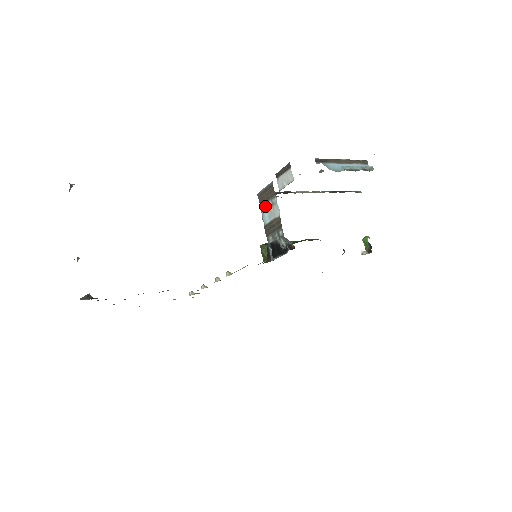
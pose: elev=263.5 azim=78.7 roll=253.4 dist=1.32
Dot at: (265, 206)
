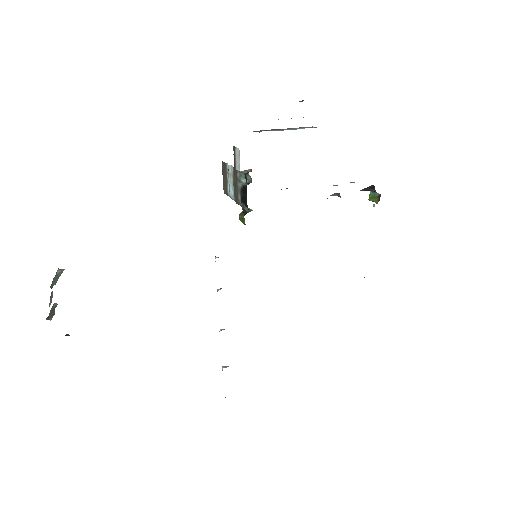
Dot at: (228, 187)
